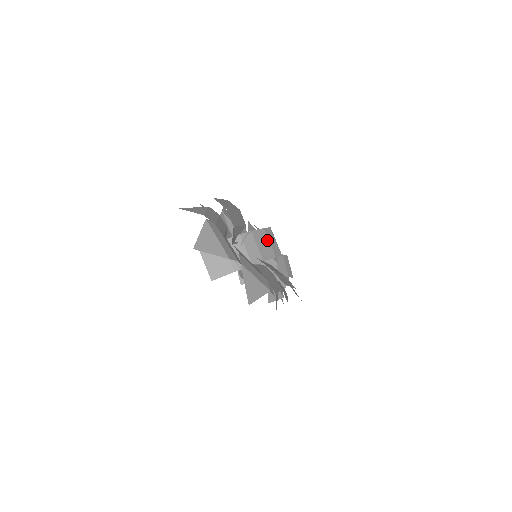
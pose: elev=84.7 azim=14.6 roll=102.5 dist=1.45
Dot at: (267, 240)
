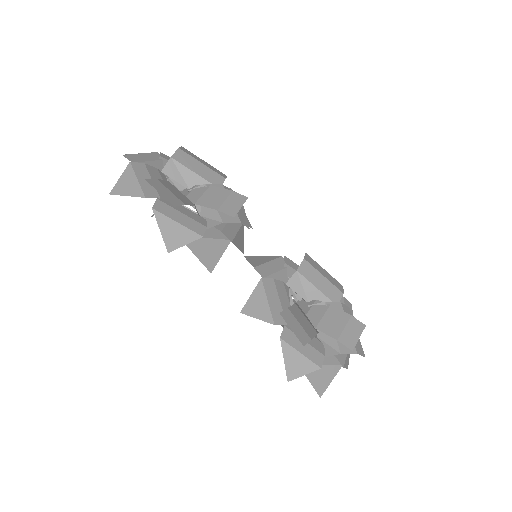
Dot at: (224, 198)
